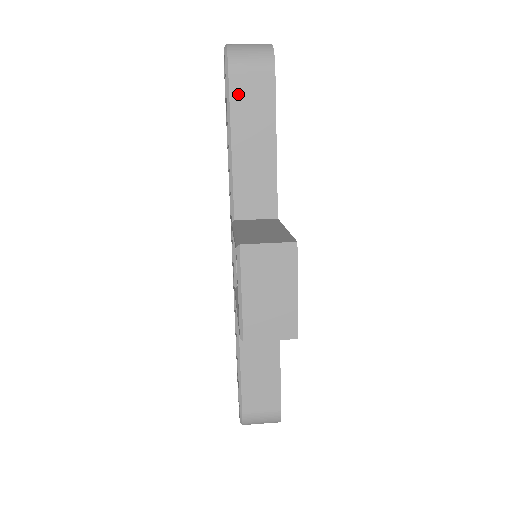
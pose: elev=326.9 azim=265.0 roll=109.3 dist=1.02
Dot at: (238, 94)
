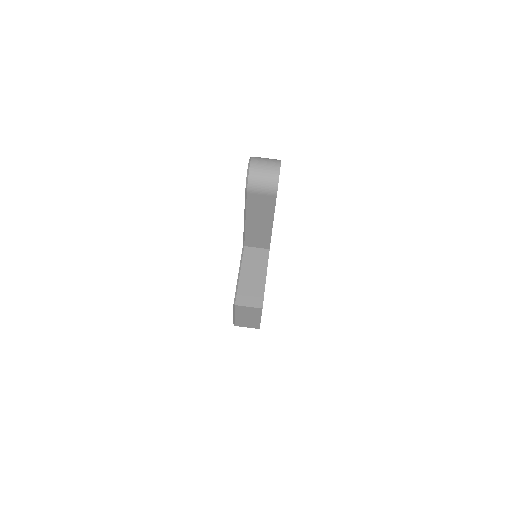
Dot at: (252, 202)
